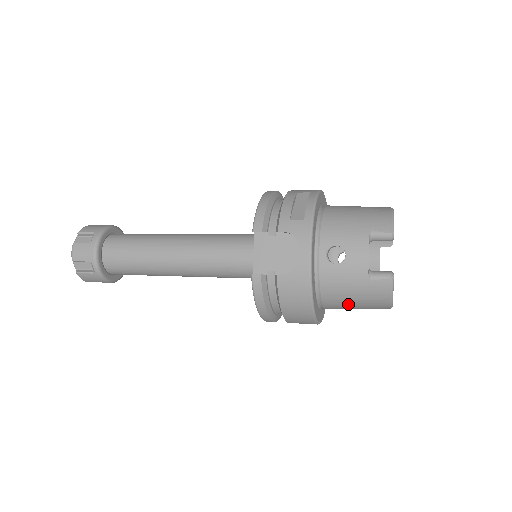
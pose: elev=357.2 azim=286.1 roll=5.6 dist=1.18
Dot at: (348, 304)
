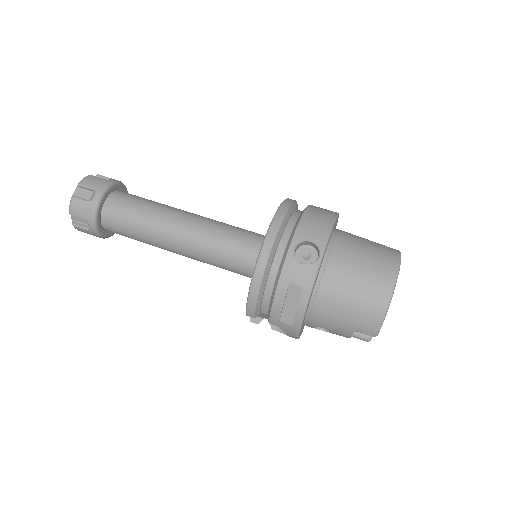
Dot at: occluded
